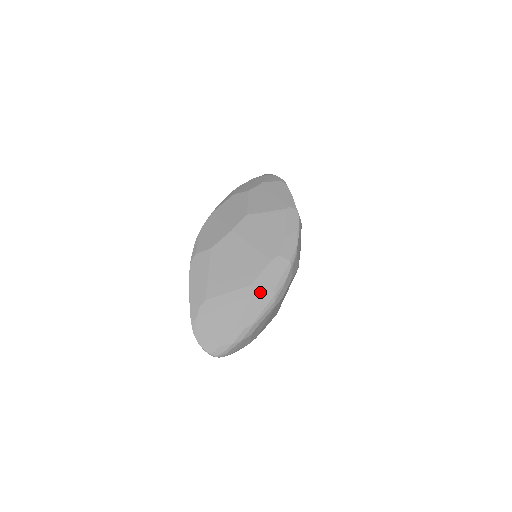
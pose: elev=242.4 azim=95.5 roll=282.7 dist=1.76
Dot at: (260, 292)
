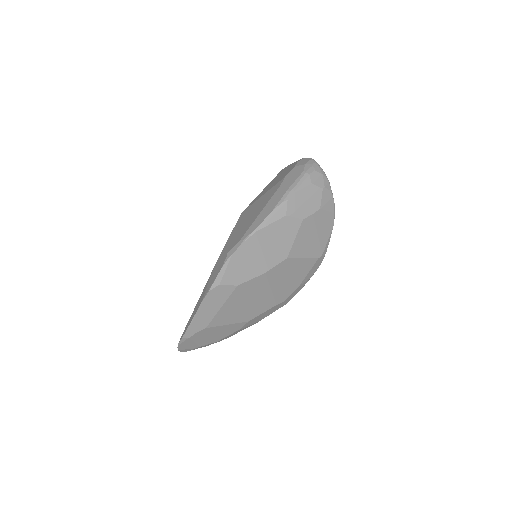
Dot at: (251, 324)
